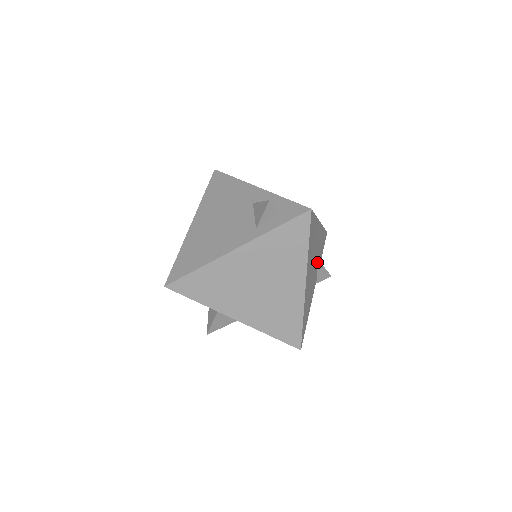
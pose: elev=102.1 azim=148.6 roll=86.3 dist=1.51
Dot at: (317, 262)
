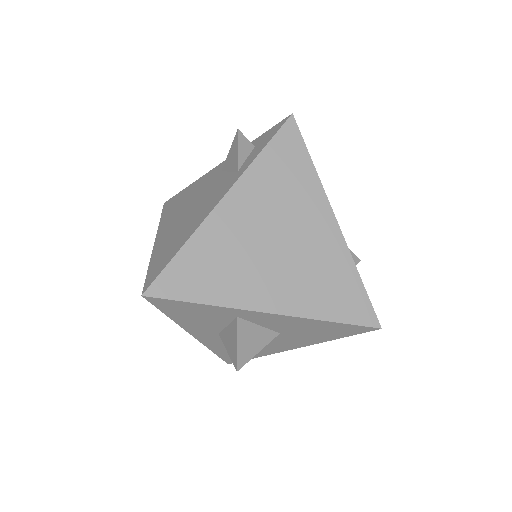
Dot at: occluded
